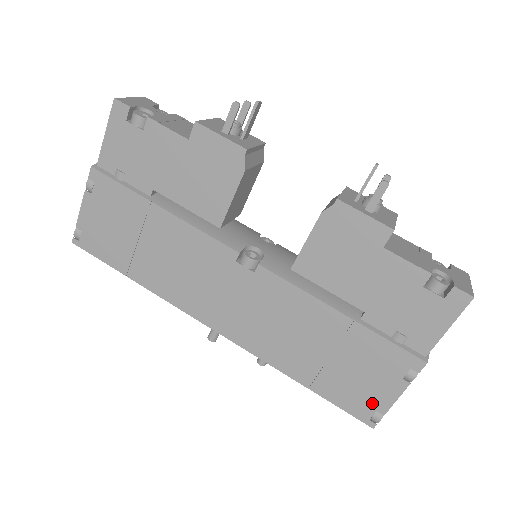
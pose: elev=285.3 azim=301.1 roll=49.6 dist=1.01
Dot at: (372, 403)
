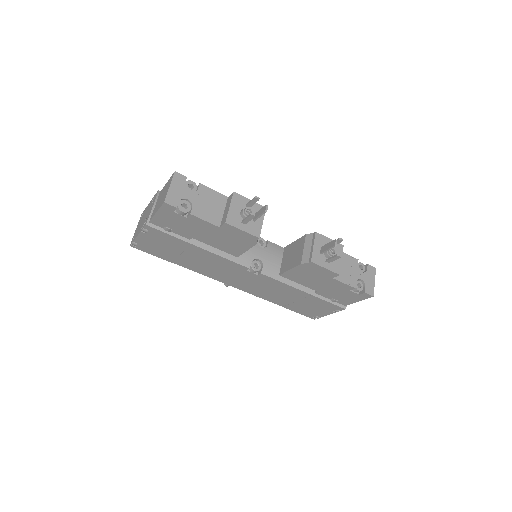
Dot at: (315, 314)
